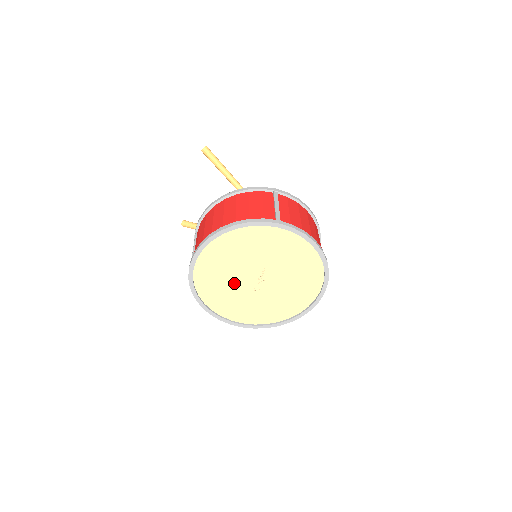
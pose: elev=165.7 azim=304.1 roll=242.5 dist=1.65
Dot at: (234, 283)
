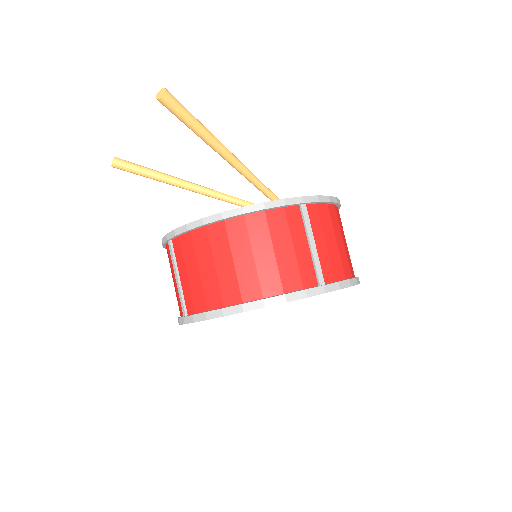
Dot at: occluded
